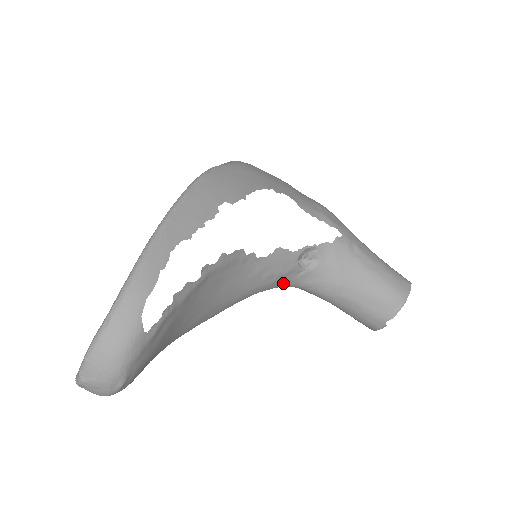
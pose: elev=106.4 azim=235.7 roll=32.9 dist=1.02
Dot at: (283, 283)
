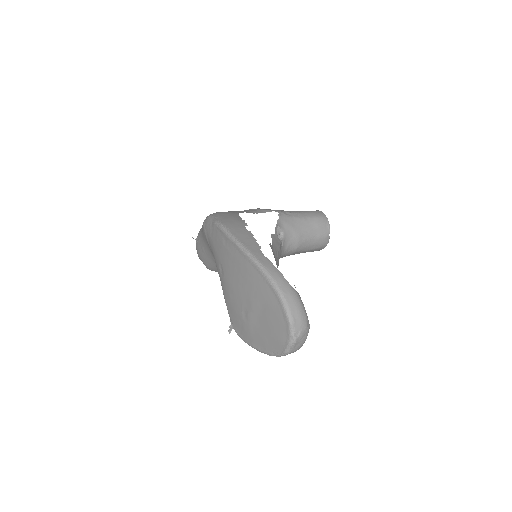
Dot at: (280, 256)
